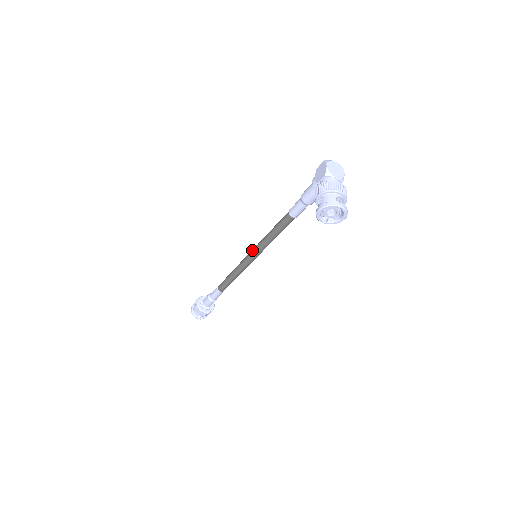
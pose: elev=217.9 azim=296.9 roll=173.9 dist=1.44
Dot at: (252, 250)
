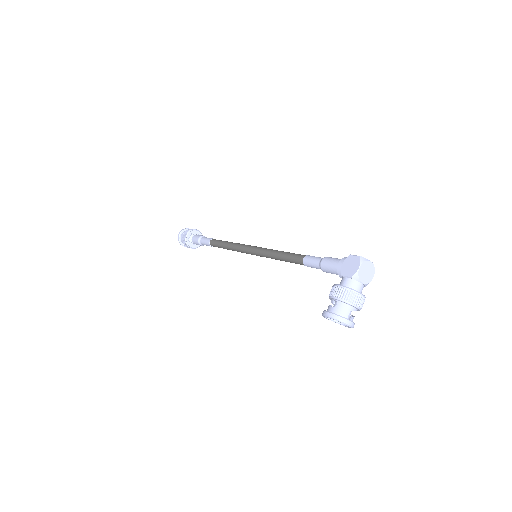
Dot at: (255, 249)
